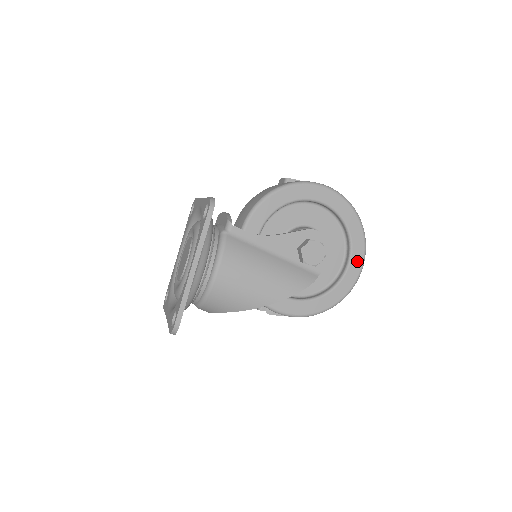
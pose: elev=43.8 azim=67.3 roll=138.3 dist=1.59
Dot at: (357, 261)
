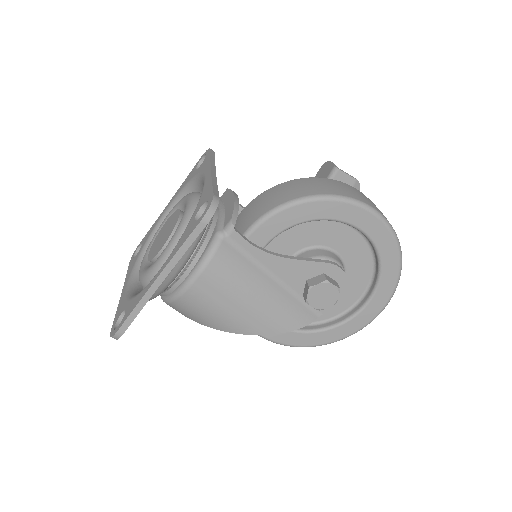
Dot at: (373, 309)
